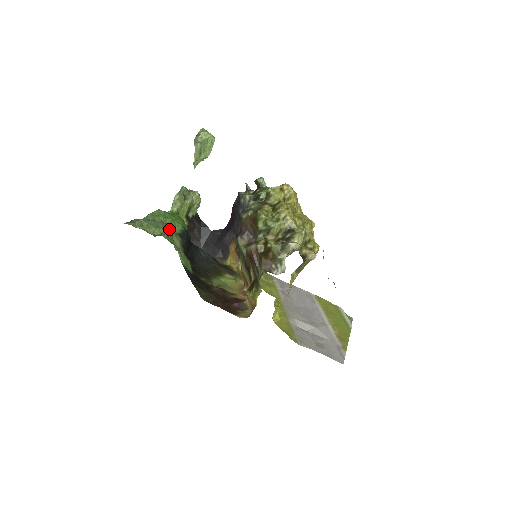
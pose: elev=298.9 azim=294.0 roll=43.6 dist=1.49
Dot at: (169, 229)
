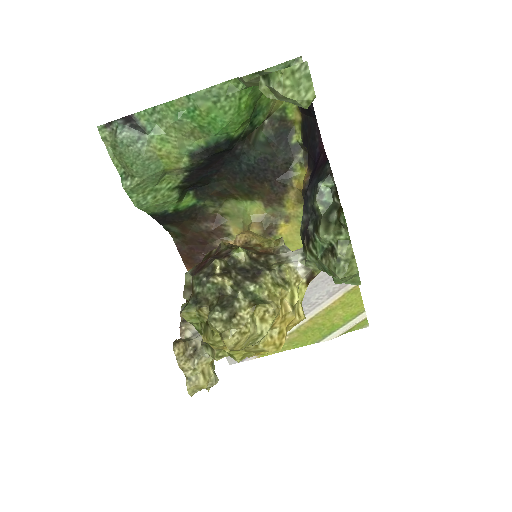
Dot at: (163, 158)
